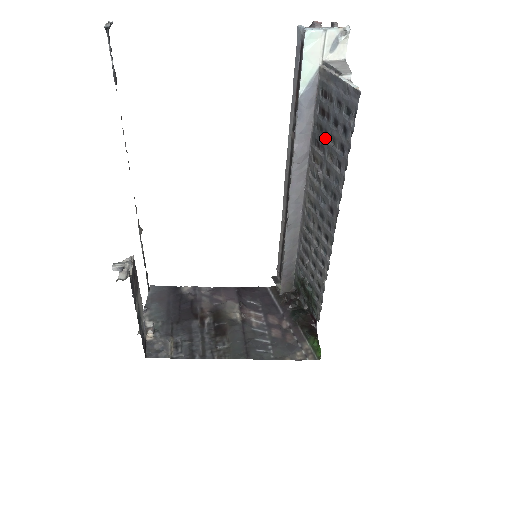
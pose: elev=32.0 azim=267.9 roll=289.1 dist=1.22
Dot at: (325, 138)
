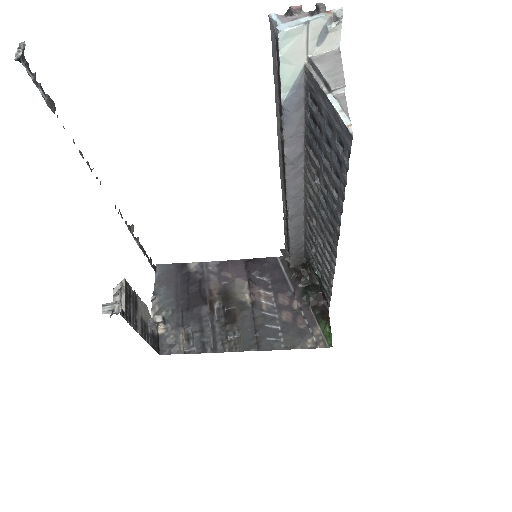
Dot at: (319, 150)
